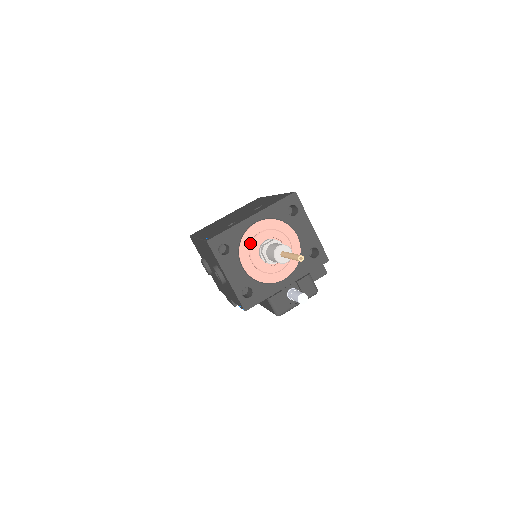
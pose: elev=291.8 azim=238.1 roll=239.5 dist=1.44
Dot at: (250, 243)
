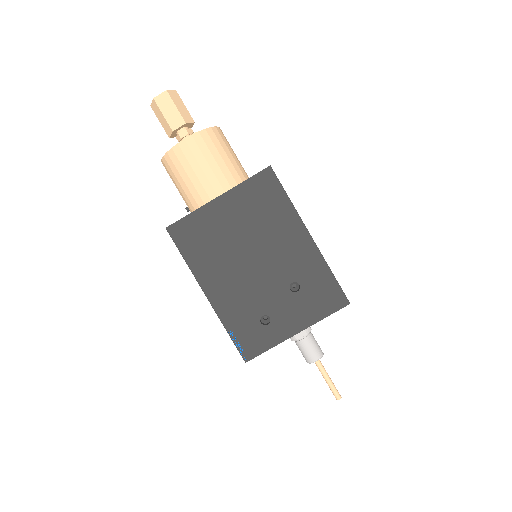
Dot at: occluded
